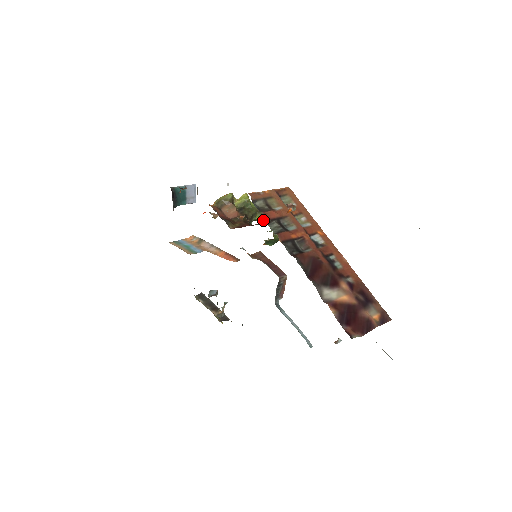
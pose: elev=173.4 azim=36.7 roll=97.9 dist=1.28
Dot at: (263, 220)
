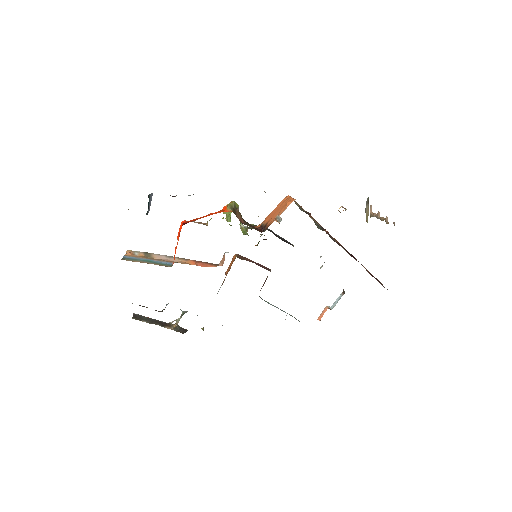
Dot at: (242, 225)
